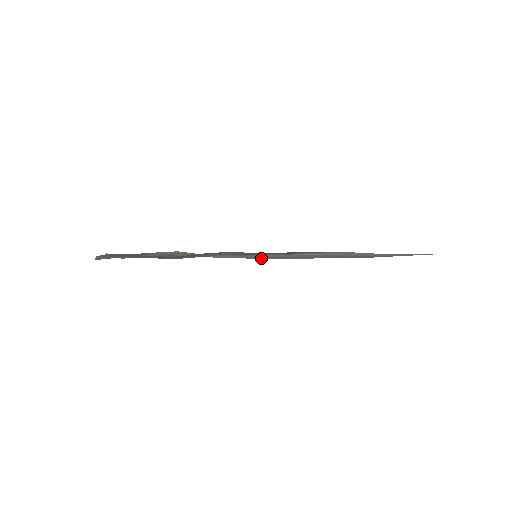
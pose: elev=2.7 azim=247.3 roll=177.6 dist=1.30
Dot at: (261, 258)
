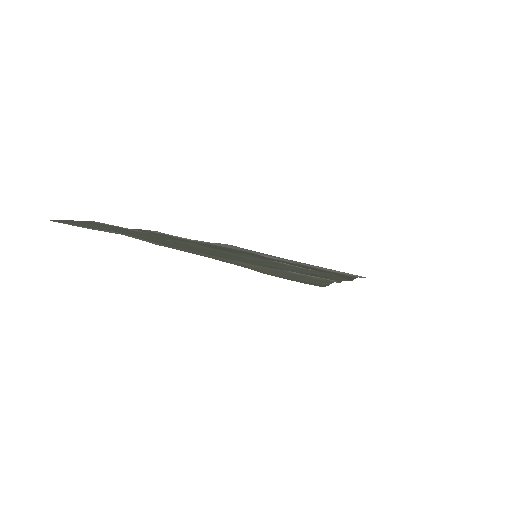
Dot at: occluded
